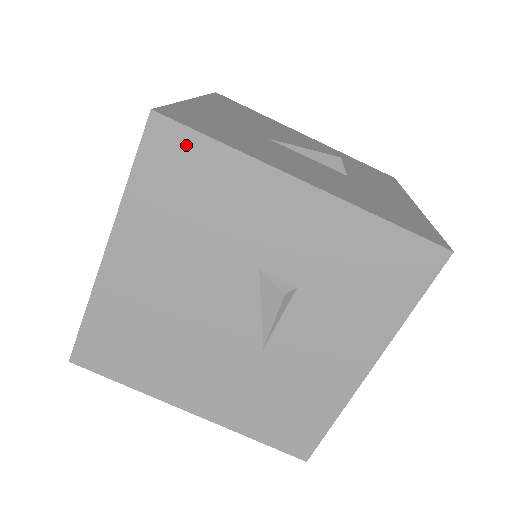
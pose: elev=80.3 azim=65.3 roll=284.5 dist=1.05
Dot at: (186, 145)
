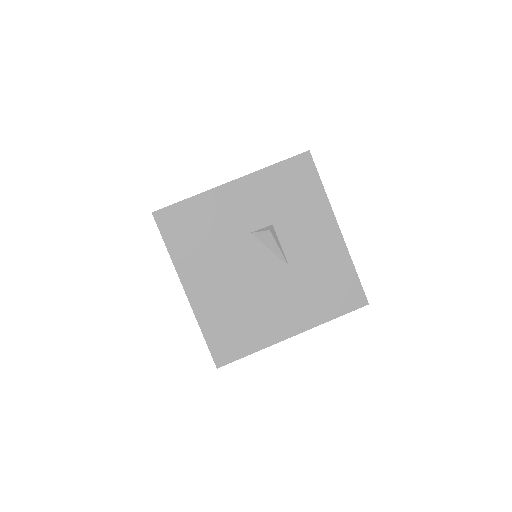
Dot at: (176, 213)
